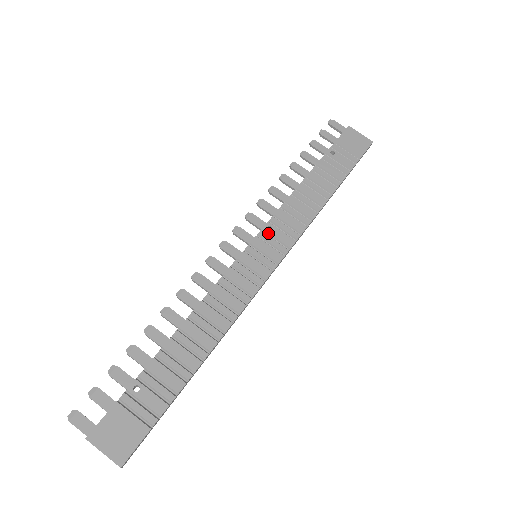
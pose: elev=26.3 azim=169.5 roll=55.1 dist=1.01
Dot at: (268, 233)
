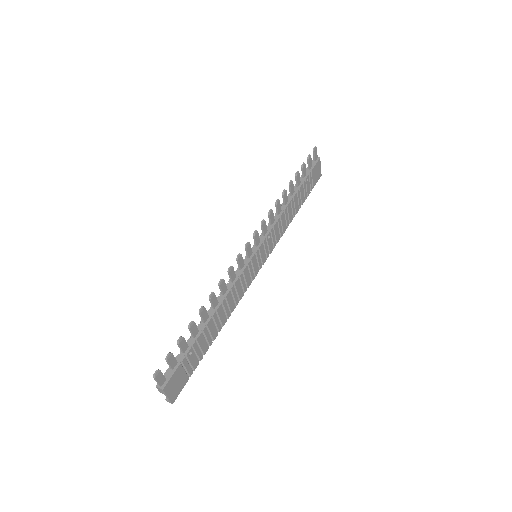
Dot at: (267, 241)
